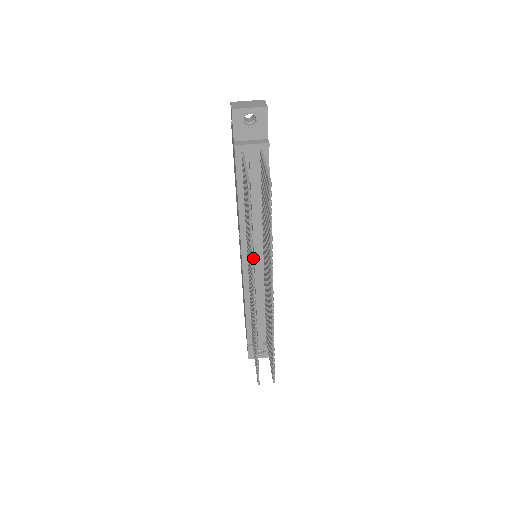
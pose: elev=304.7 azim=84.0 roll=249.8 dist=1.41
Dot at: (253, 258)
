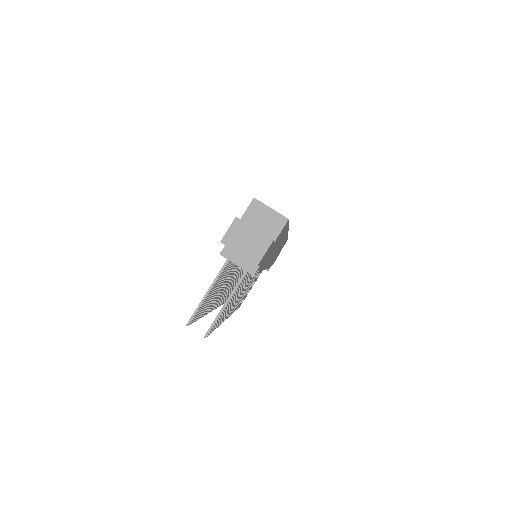
Dot at: occluded
